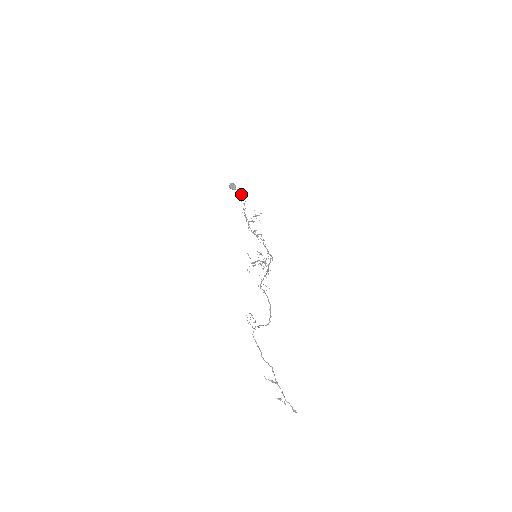
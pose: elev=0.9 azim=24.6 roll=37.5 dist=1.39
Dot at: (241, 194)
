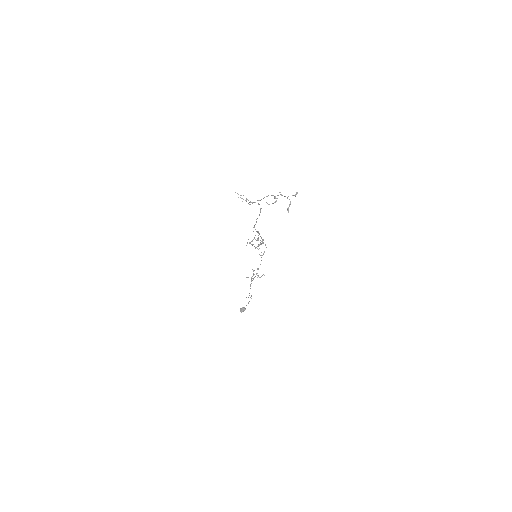
Dot at: occluded
